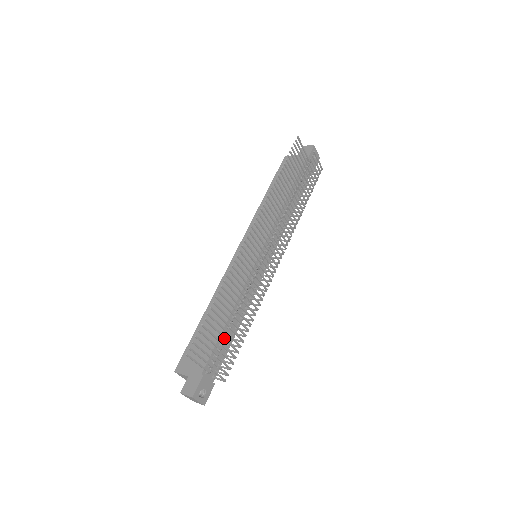
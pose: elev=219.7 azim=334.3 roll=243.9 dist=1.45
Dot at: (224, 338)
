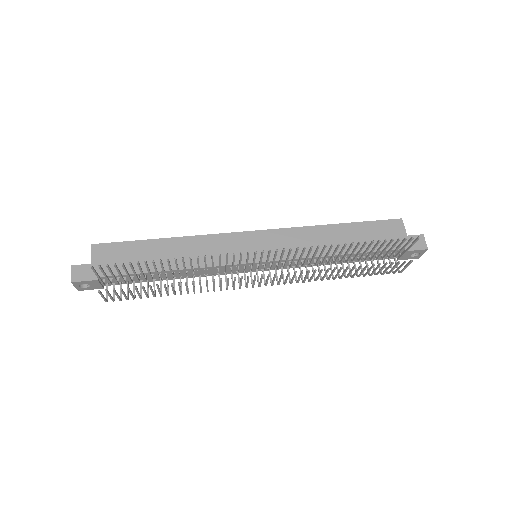
Dot at: (136, 287)
